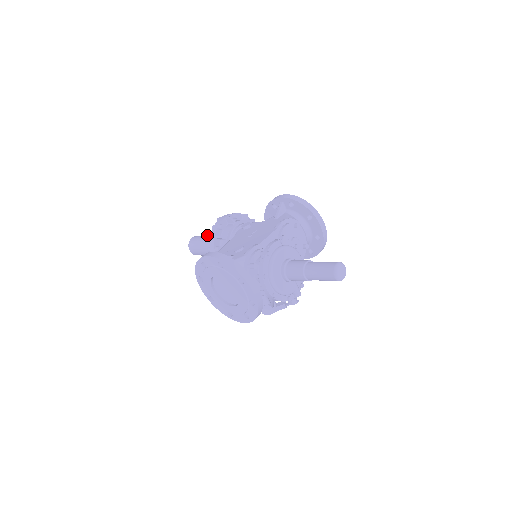
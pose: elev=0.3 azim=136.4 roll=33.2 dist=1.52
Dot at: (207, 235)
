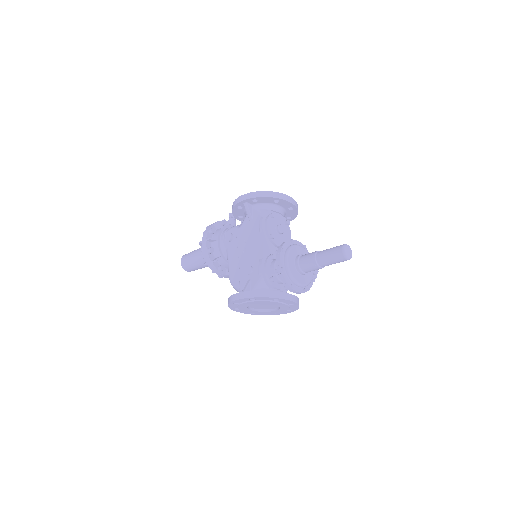
Dot at: (194, 254)
